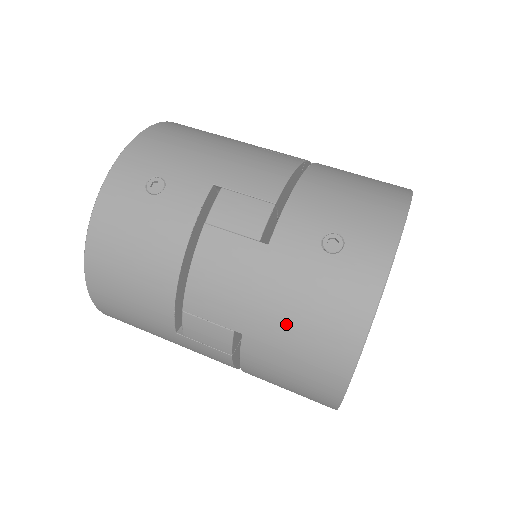
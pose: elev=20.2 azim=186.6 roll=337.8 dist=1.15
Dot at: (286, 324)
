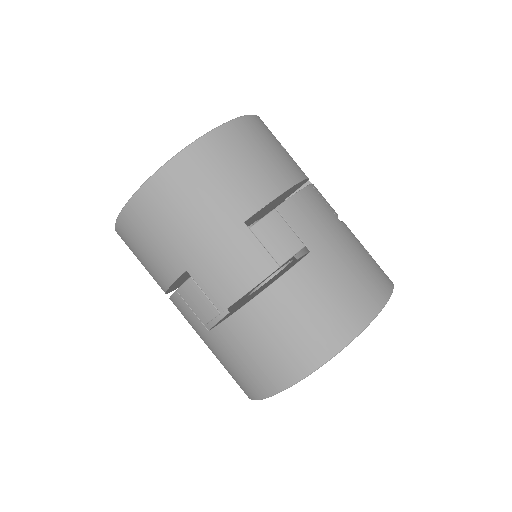
Dot at: (345, 264)
